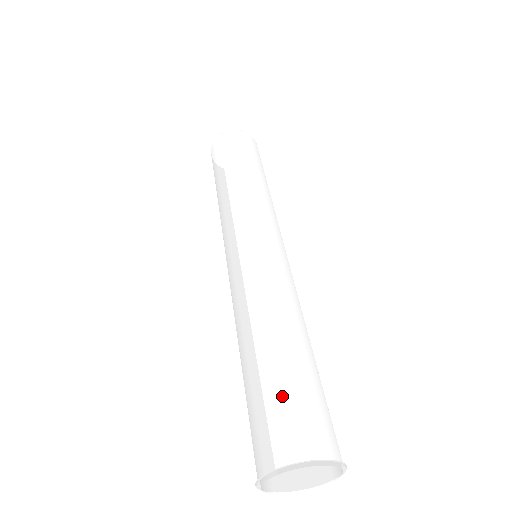
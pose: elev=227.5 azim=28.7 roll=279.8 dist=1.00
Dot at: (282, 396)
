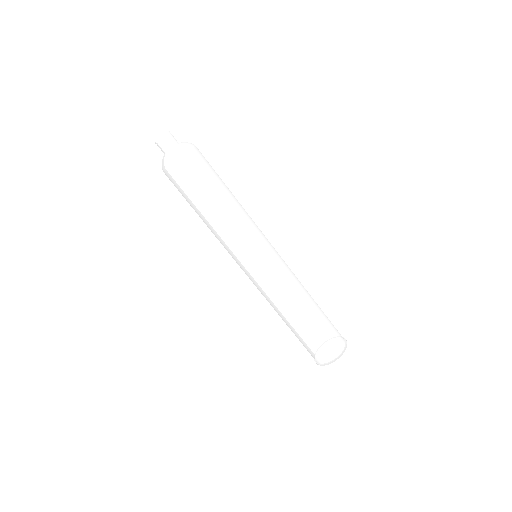
Dot at: (325, 334)
